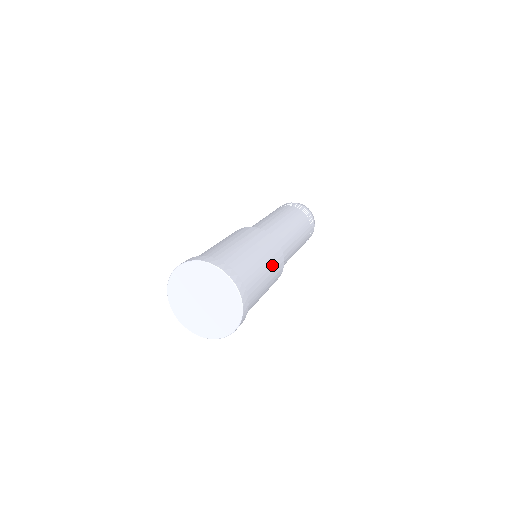
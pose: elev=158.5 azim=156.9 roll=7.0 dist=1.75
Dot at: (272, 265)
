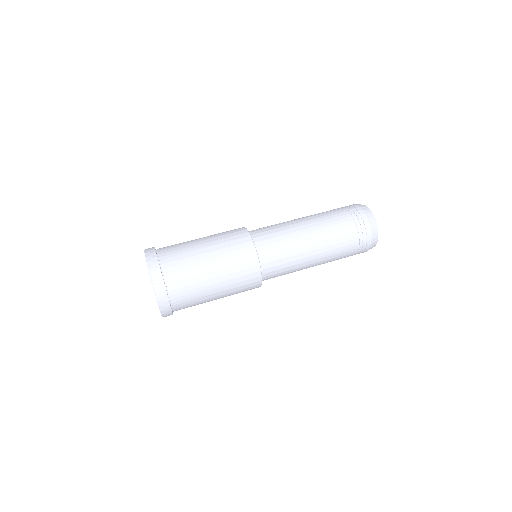
Dot at: (230, 273)
